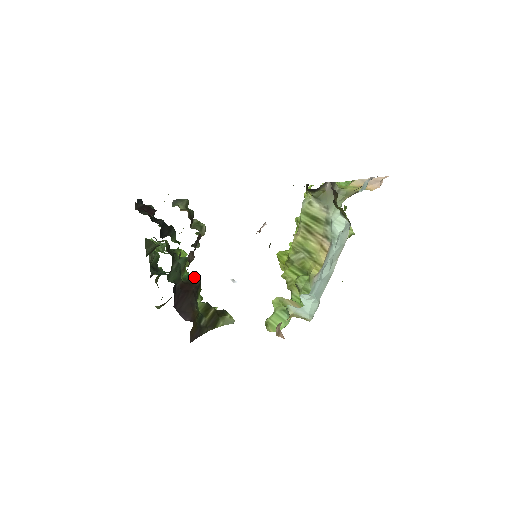
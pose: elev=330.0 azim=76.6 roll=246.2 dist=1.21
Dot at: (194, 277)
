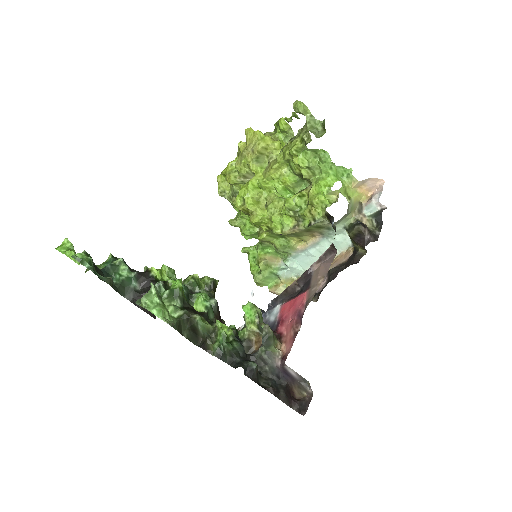
Dot at: (215, 306)
